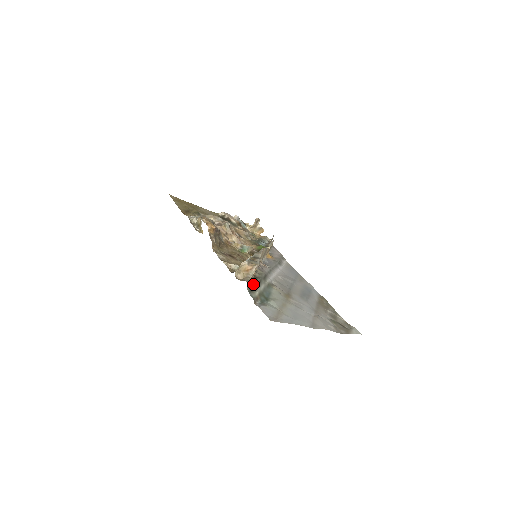
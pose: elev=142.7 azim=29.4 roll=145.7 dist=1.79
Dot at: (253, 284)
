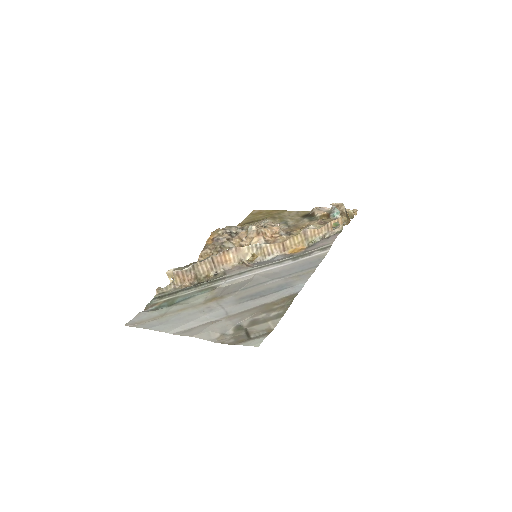
Dot at: (177, 290)
